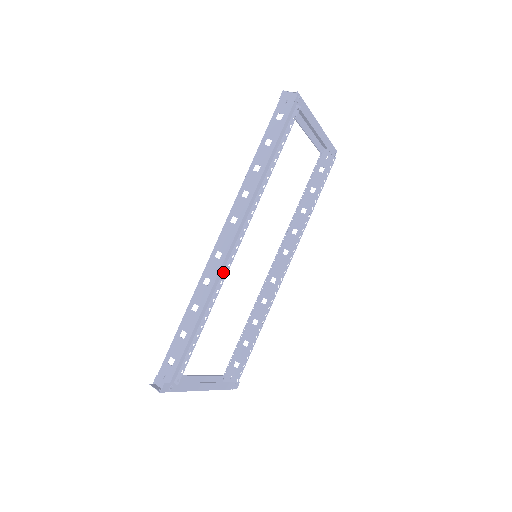
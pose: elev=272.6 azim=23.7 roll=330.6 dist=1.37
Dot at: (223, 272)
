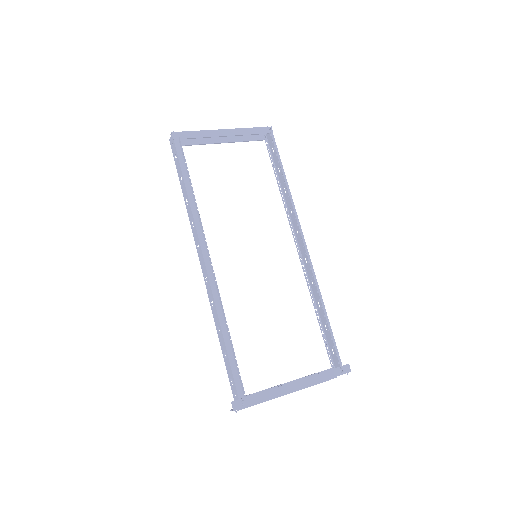
Dot at: (216, 289)
